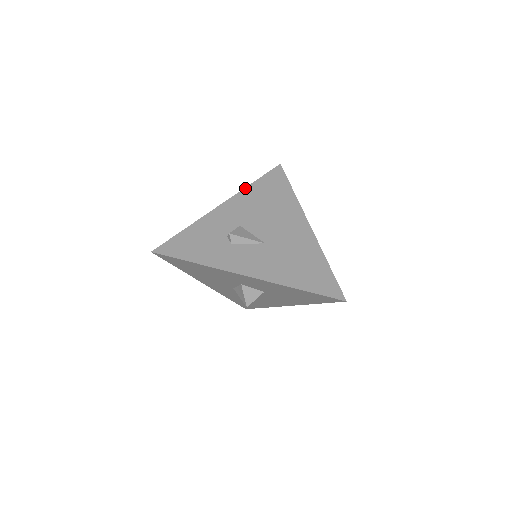
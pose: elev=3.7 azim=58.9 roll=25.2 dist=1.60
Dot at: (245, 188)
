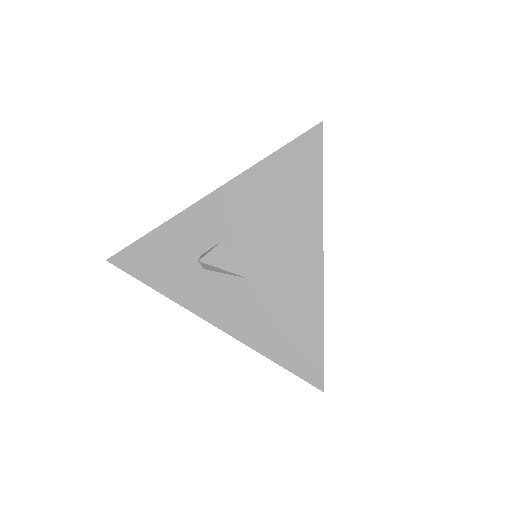
Dot at: (248, 169)
